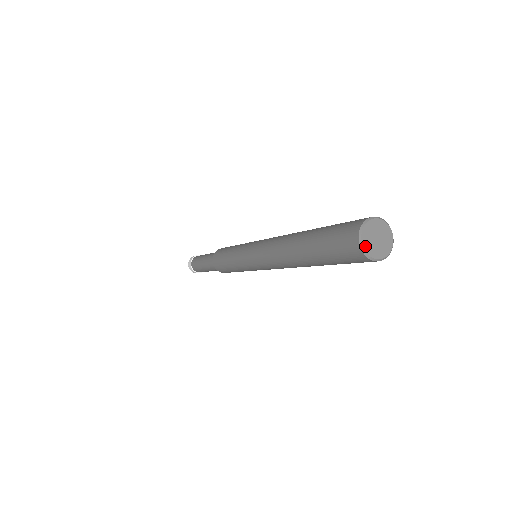
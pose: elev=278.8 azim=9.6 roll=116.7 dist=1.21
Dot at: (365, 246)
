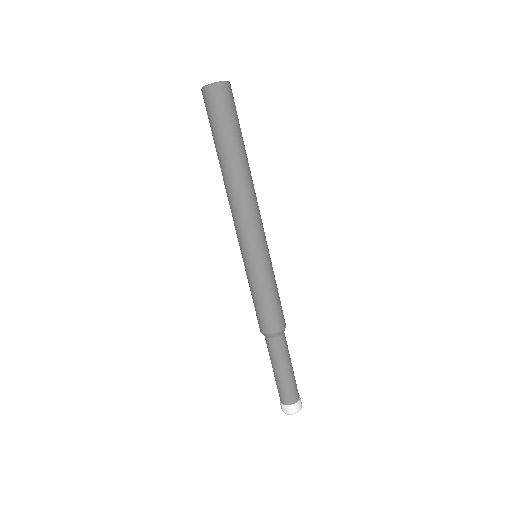
Dot at: occluded
